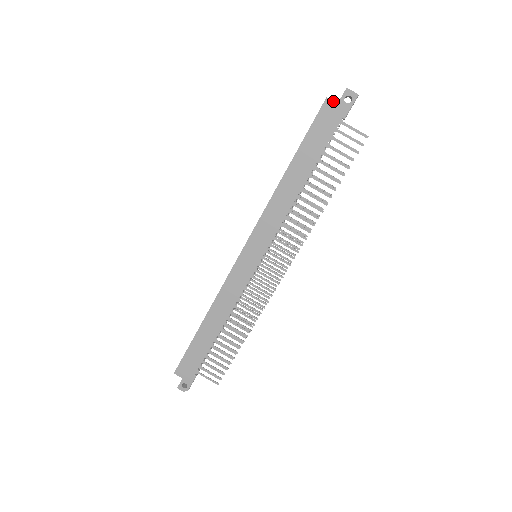
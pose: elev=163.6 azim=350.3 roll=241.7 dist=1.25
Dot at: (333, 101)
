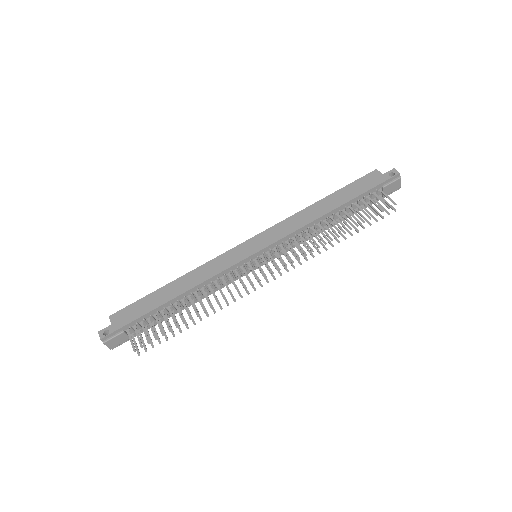
Dot at: (380, 172)
